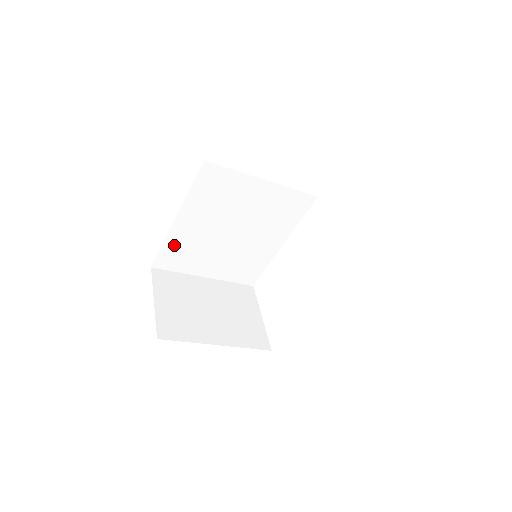
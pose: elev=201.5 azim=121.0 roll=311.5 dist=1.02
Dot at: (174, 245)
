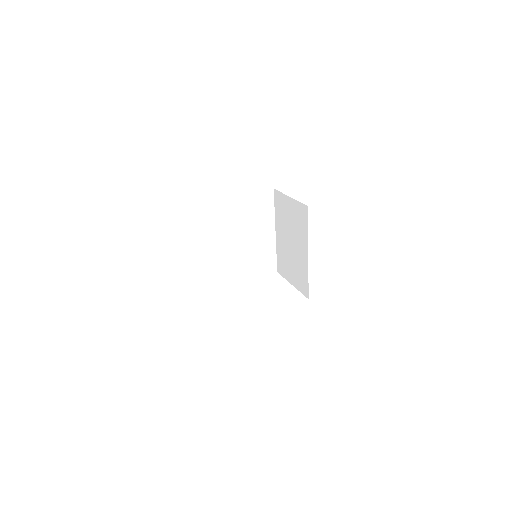
Dot at: (201, 210)
